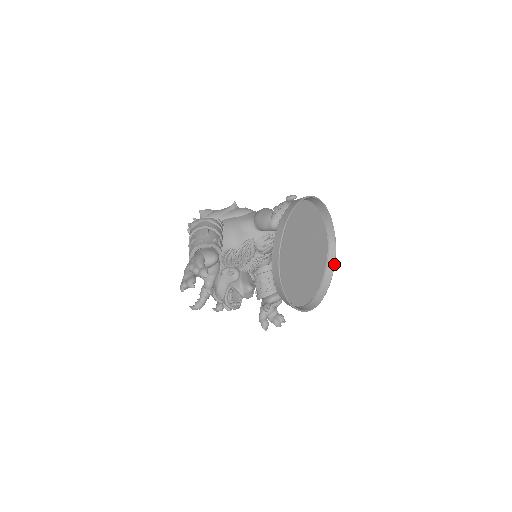
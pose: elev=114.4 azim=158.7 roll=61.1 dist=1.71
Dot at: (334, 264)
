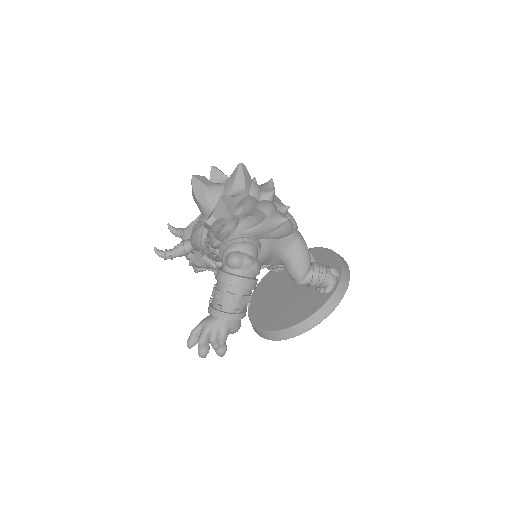
Dot at: occluded
